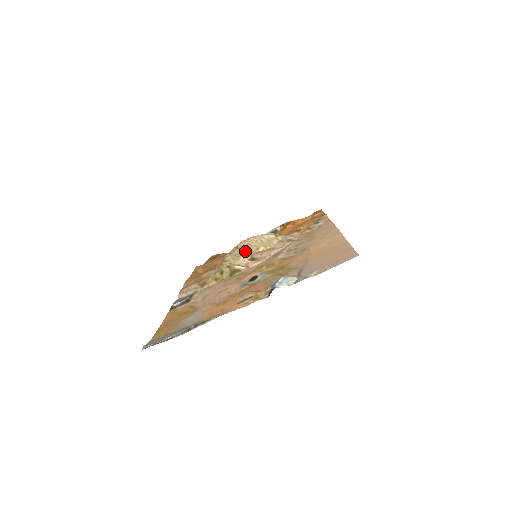
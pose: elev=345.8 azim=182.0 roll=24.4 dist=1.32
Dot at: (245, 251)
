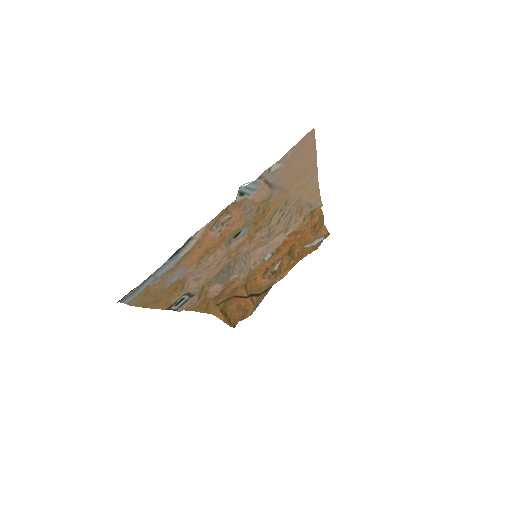
Dot at: occluded
